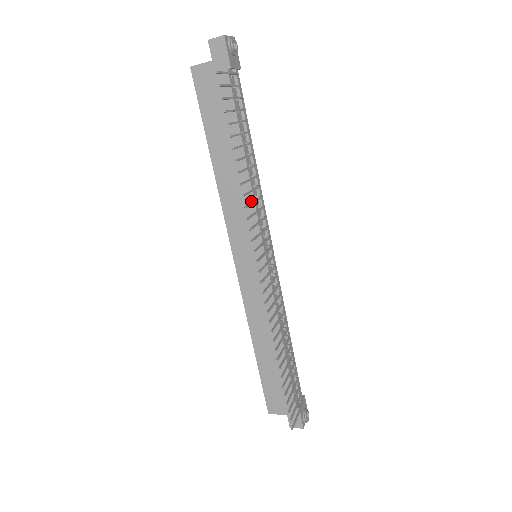
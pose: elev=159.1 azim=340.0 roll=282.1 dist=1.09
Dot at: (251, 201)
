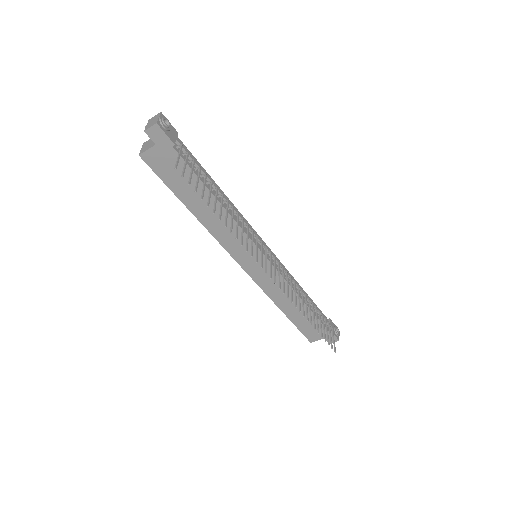
Dot at: occluded
